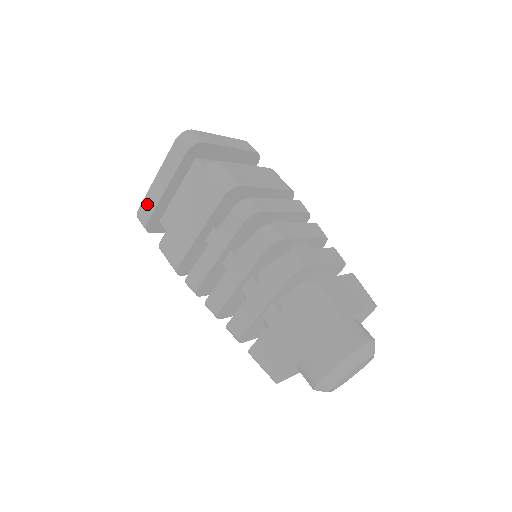
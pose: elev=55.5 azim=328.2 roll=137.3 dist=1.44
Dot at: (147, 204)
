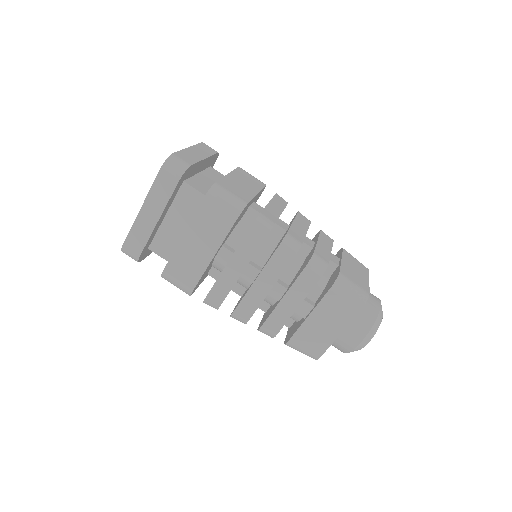
Dot at: (135, 237)
